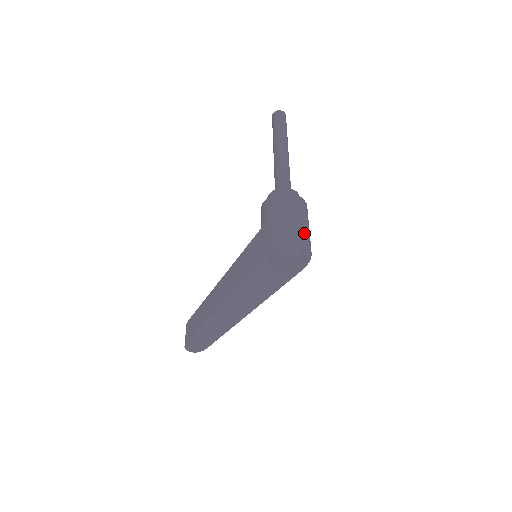
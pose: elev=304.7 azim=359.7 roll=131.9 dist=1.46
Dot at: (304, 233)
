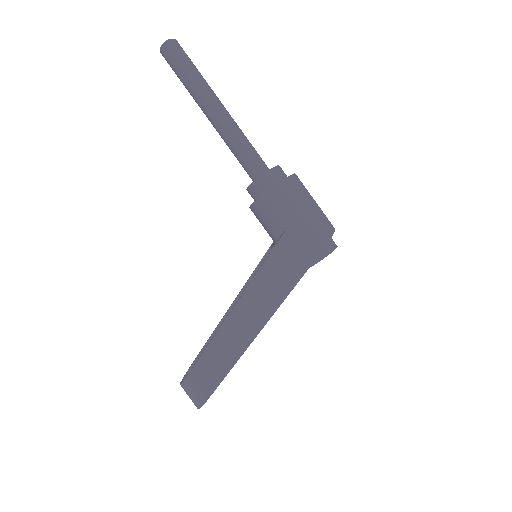
Dot at: occluded
